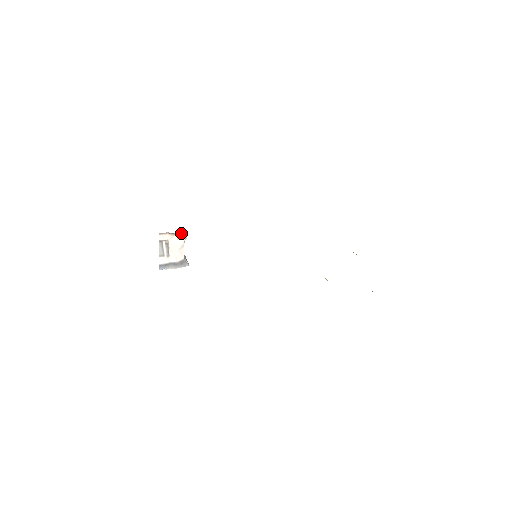
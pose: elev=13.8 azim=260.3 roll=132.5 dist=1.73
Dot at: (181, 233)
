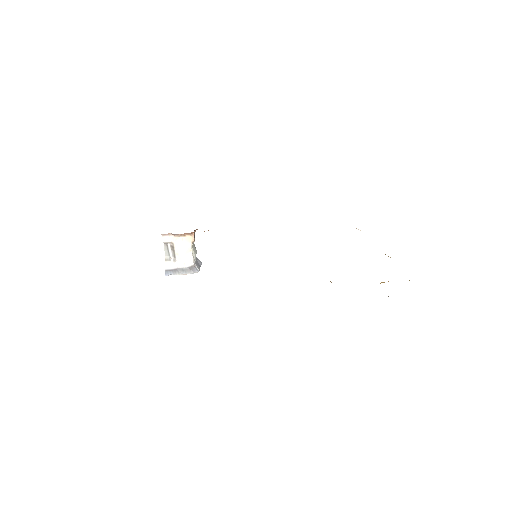
Dot at: (186, 235)
